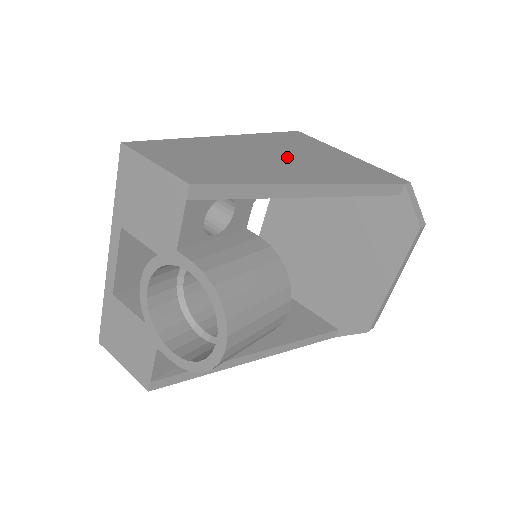
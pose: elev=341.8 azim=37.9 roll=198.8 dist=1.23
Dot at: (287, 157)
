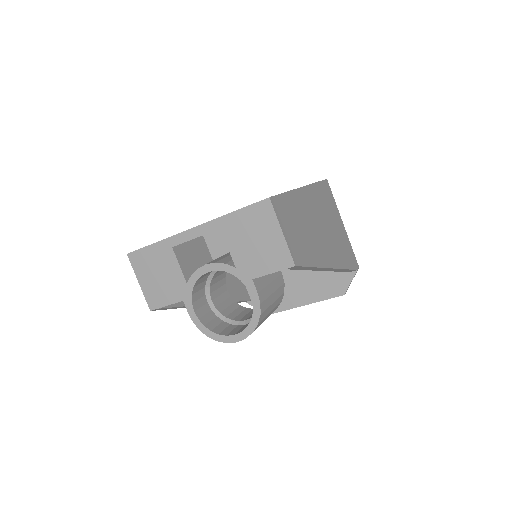
Dot at: (323, 226)
